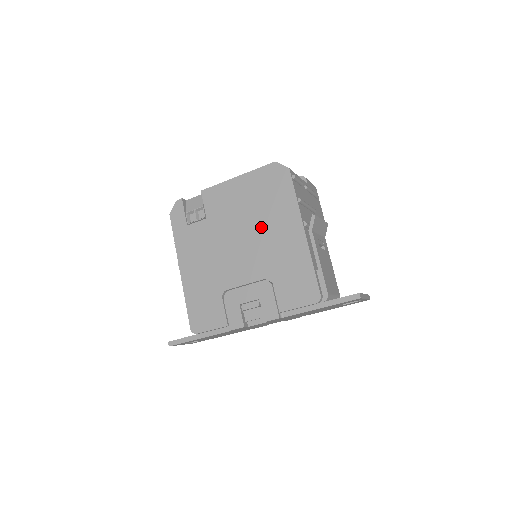
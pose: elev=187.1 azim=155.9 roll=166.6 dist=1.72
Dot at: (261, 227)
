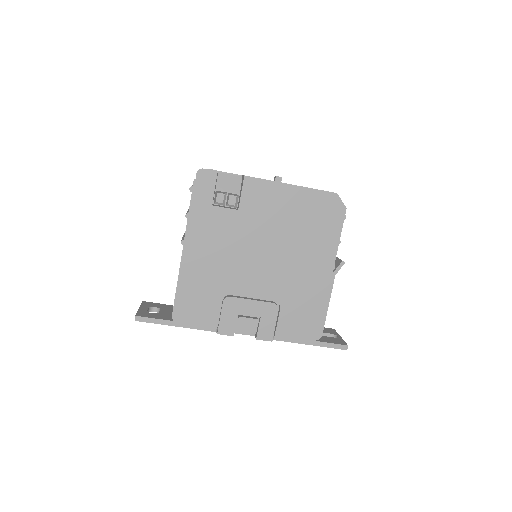
Dot at: (293, 251)
